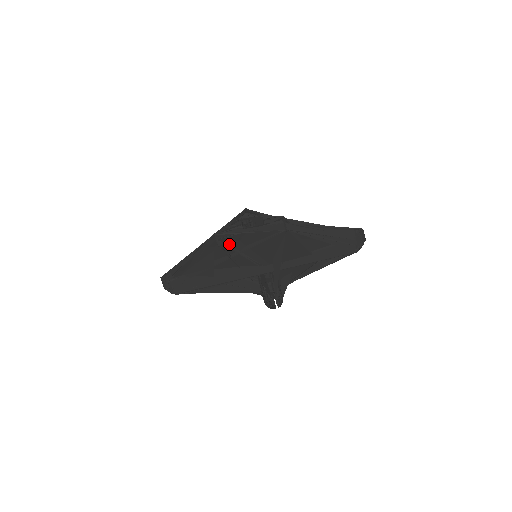
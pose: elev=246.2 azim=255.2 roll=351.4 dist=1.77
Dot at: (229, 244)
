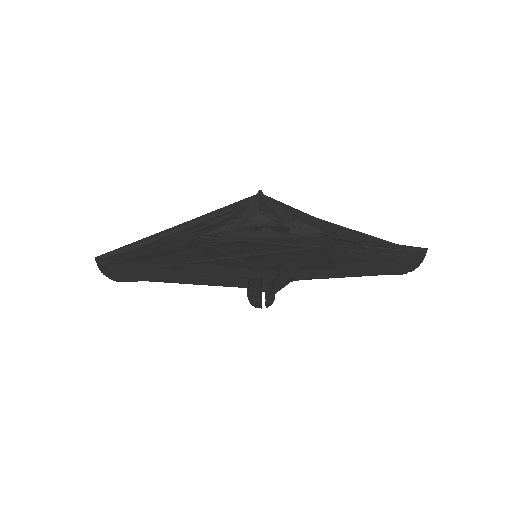
Dot at: (221, 247)
